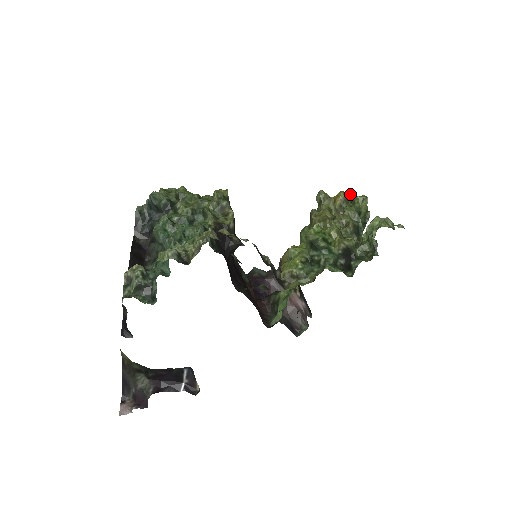
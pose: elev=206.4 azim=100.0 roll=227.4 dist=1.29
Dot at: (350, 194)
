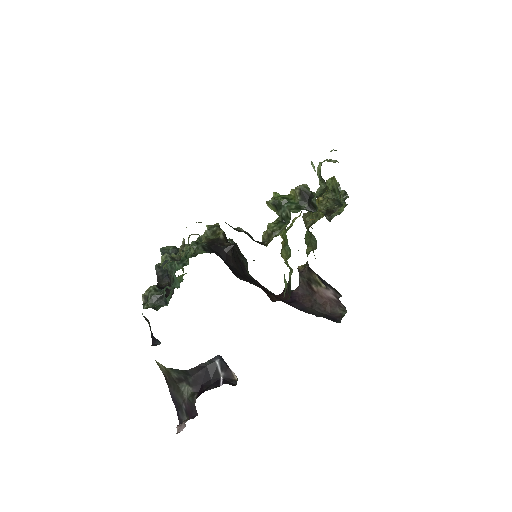
Dot at: occluded
